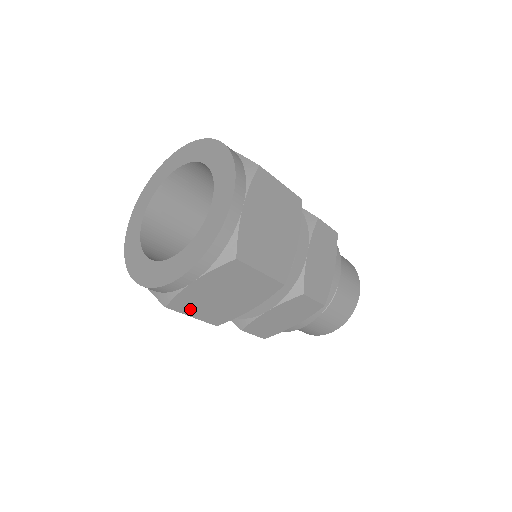
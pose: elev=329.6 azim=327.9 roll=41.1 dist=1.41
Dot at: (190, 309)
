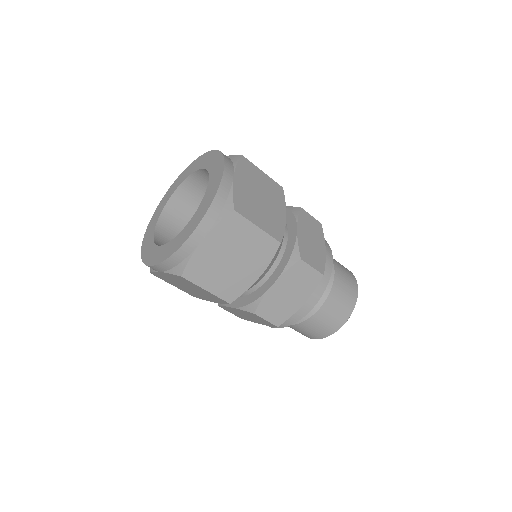
Dot at: (203, 279)
